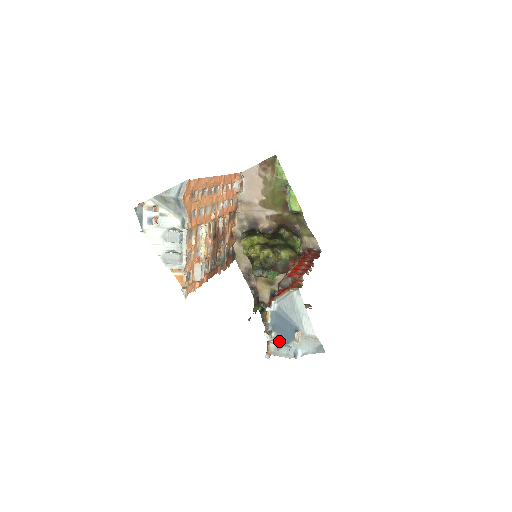
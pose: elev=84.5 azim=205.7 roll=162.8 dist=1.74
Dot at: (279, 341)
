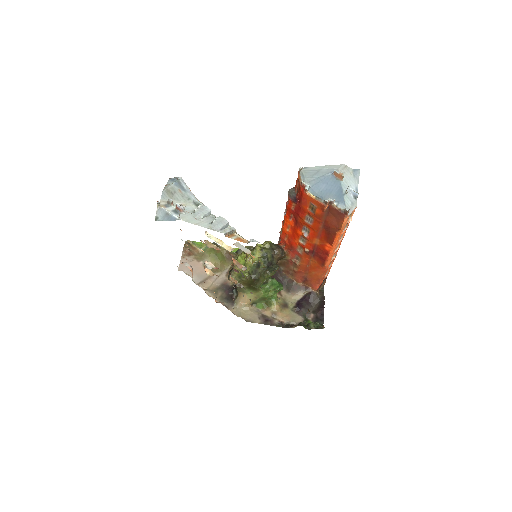
Dot at: (338, 200)
